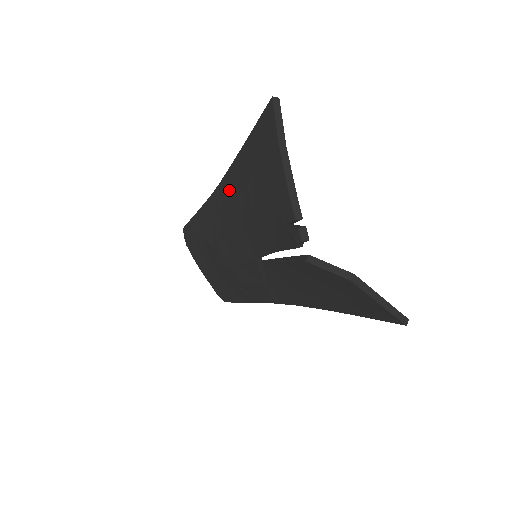
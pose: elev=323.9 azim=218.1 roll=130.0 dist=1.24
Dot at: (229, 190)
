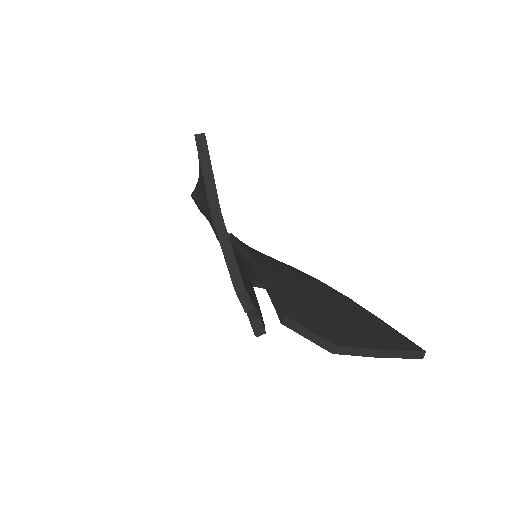
Dot at: (205, 196)
